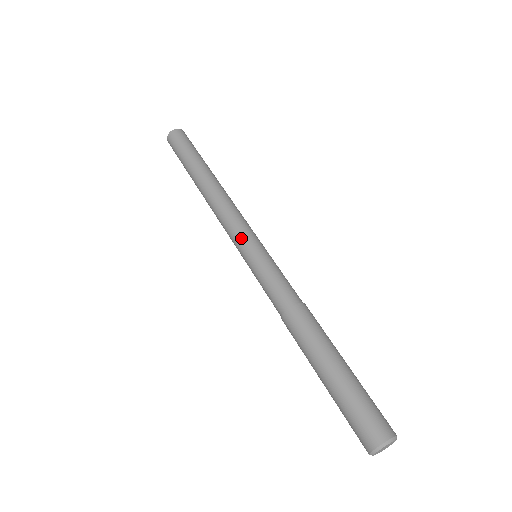
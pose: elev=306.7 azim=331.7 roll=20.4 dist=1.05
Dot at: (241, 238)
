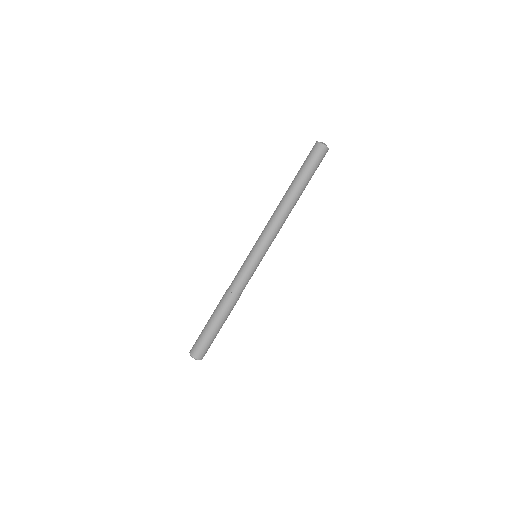
Dot at: (257, 243)
